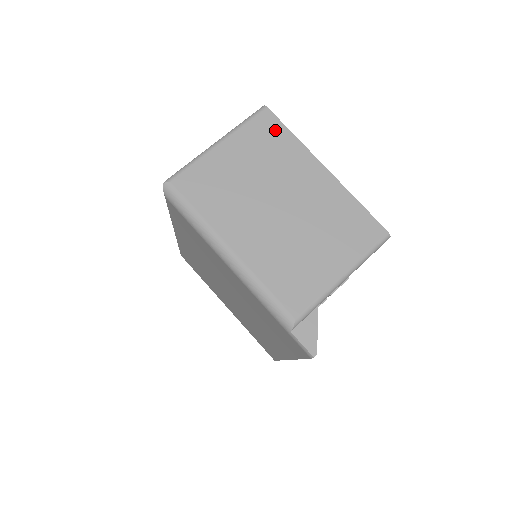
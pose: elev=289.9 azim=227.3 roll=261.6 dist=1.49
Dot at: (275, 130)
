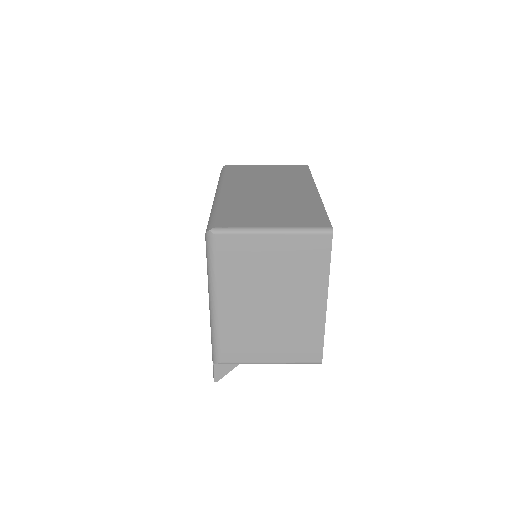
Dot at: (321, 254)
